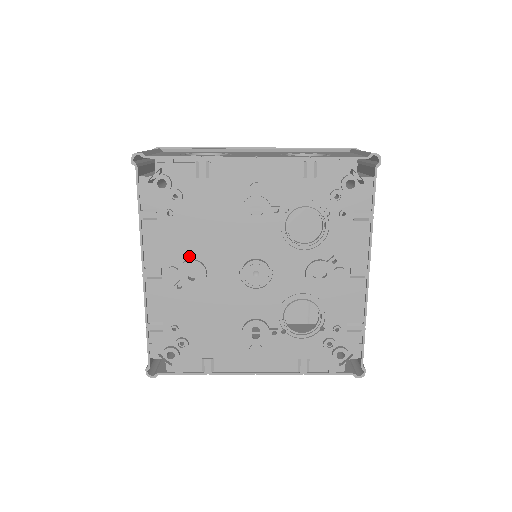
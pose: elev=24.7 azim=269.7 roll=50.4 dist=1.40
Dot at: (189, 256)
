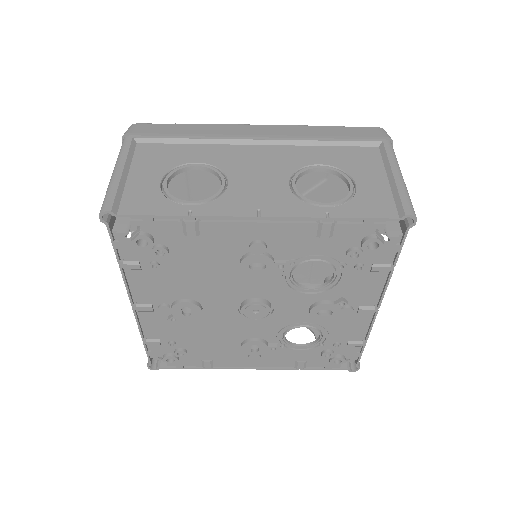
Dot at: (182, 296)
